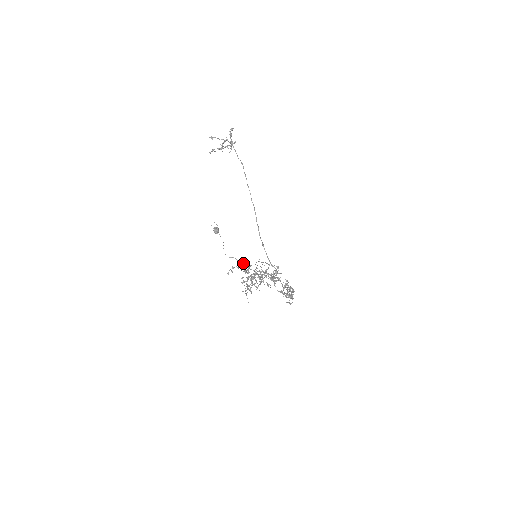
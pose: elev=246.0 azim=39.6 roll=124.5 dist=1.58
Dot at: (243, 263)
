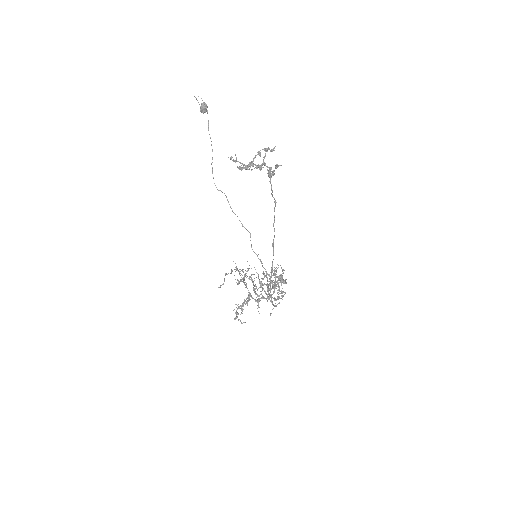
Dot at: (239, 269)
